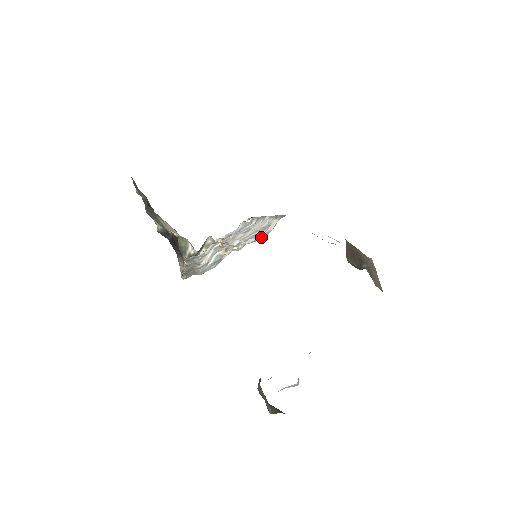
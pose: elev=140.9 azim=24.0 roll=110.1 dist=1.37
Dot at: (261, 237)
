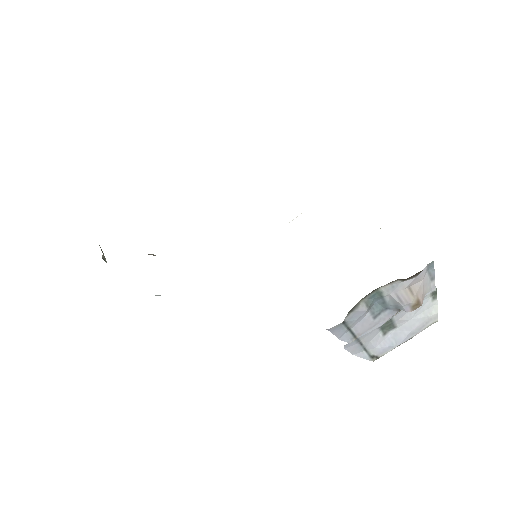
Dot at: occluded
